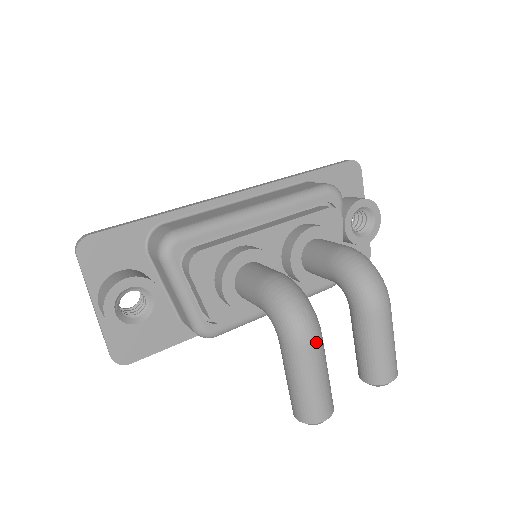
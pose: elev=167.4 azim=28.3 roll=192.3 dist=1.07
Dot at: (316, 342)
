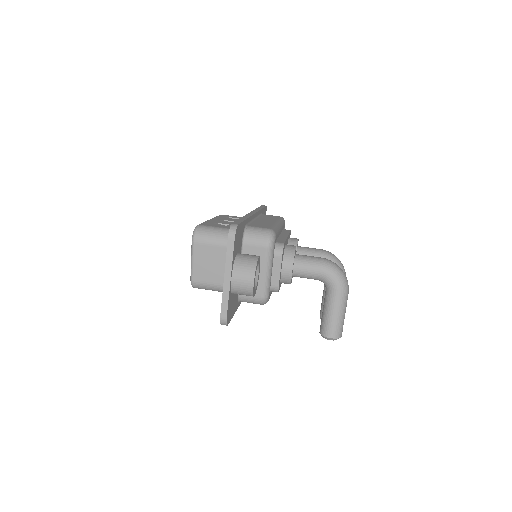
Dot at: (348, 291)
